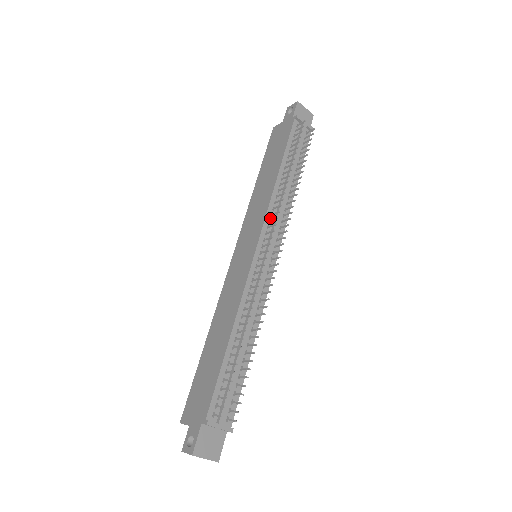
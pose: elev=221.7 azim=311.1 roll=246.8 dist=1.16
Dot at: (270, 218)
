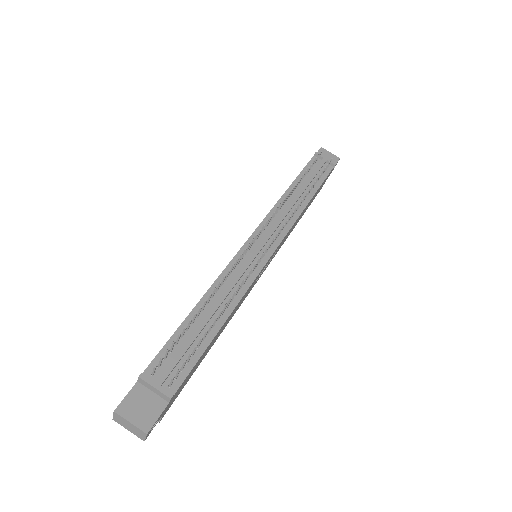
Dot at: (271, 219)
